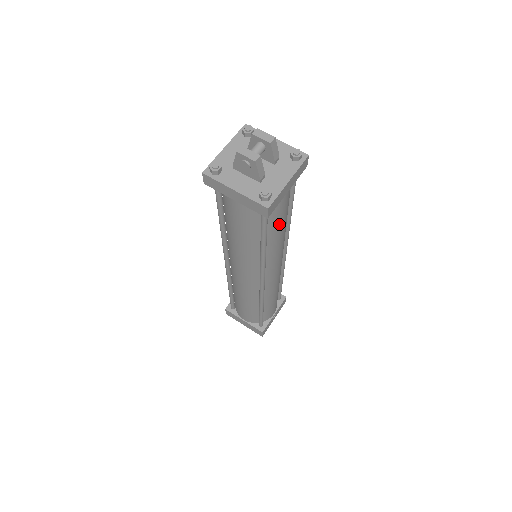
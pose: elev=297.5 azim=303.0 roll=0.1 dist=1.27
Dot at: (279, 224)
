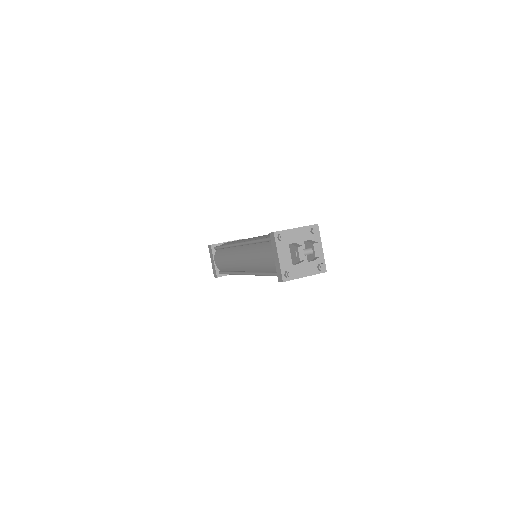
Dot at: occluded
